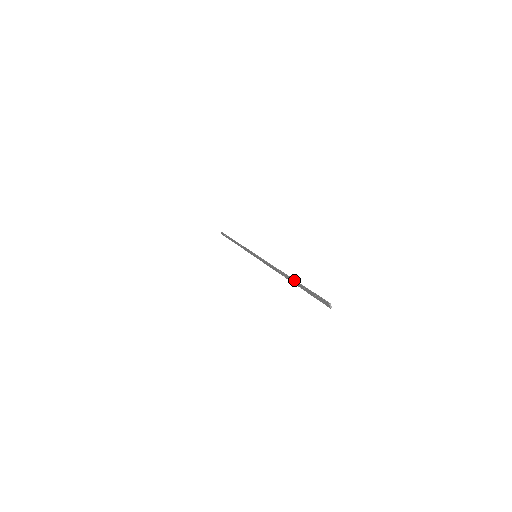
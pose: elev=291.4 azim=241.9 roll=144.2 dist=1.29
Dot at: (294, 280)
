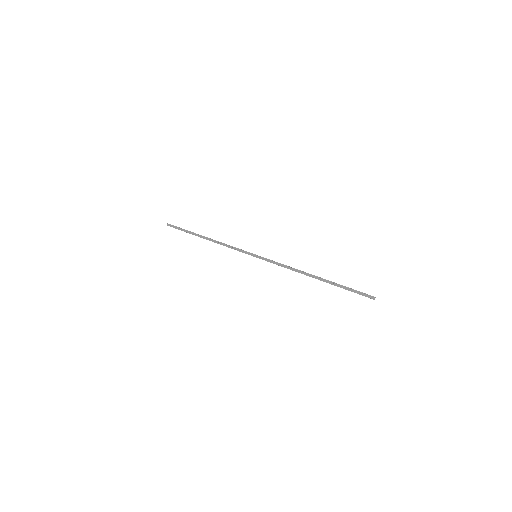
Dot at: (328, 280)
